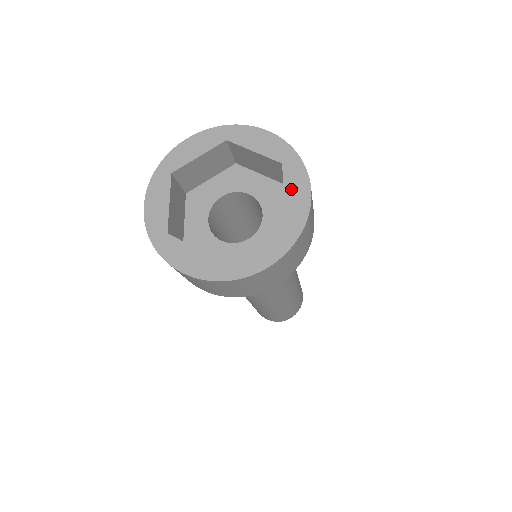
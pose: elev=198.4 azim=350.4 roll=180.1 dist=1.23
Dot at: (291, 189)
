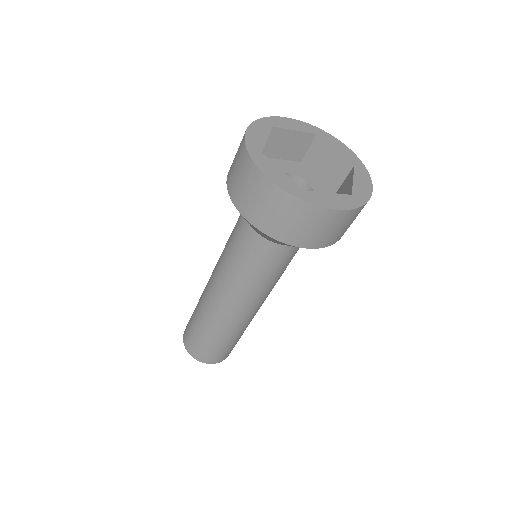
Dot at: (336, 146)
